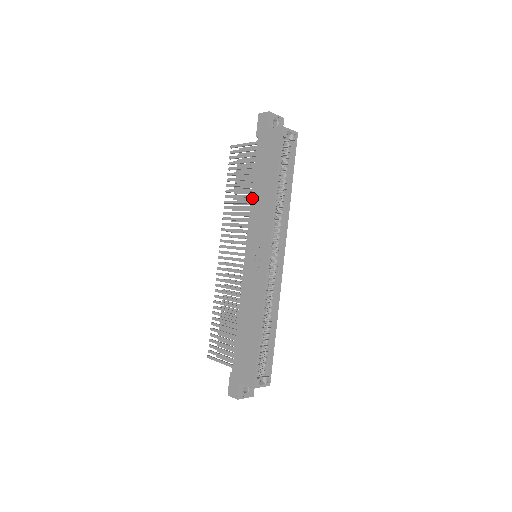
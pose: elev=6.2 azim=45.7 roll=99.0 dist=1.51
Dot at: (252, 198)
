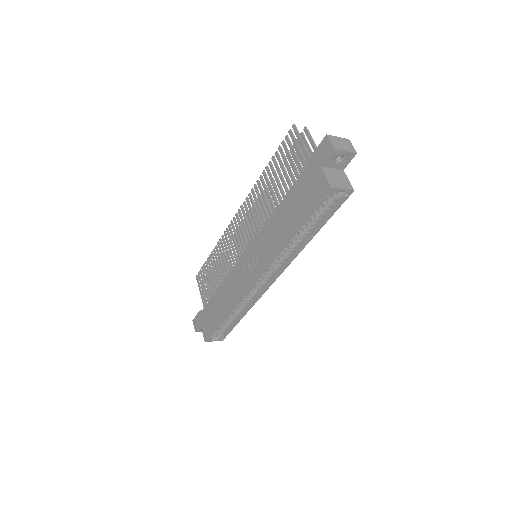
Dot at: (273, 214)
